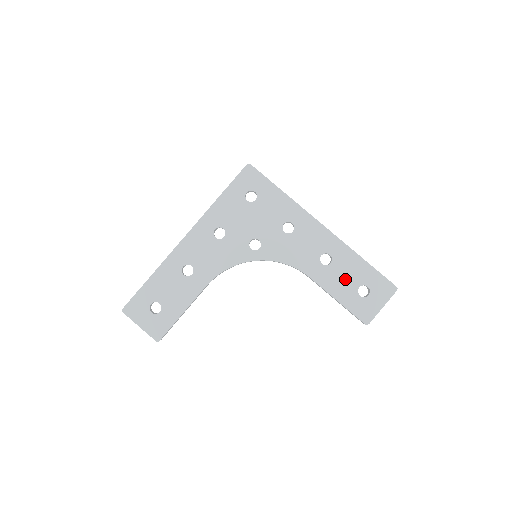
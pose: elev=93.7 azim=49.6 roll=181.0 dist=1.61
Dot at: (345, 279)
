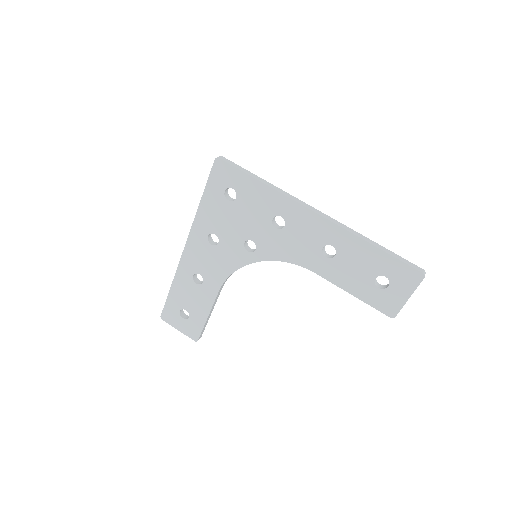
Dot at: (356, 271)
